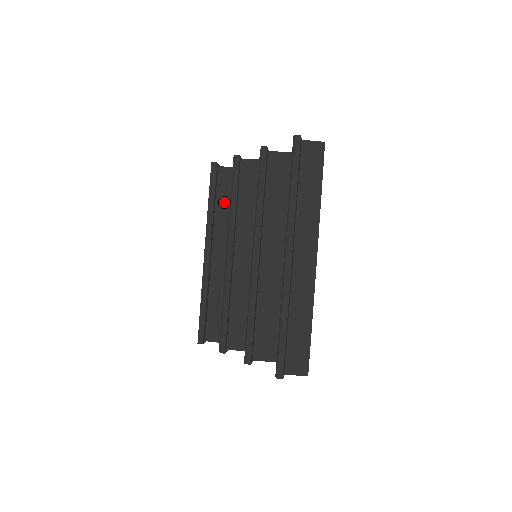
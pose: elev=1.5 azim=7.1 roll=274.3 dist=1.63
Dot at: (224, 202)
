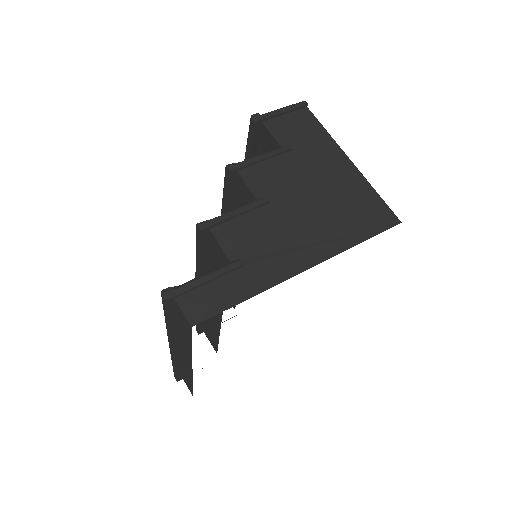
Dot at: occluded
